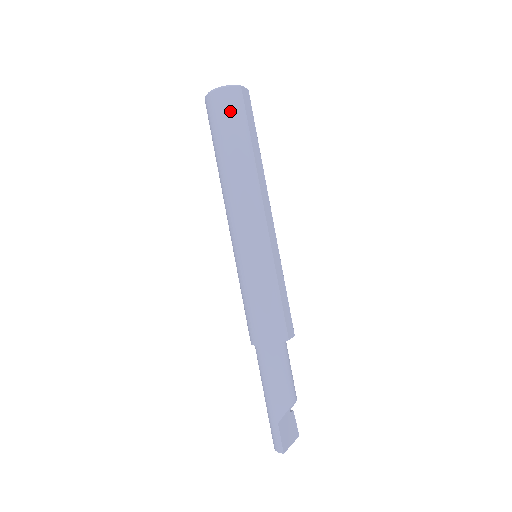
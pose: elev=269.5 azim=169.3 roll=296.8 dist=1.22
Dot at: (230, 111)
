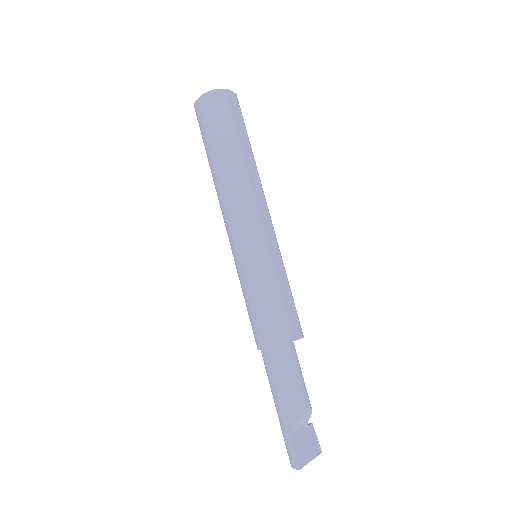
Dot at: (216, 114)
